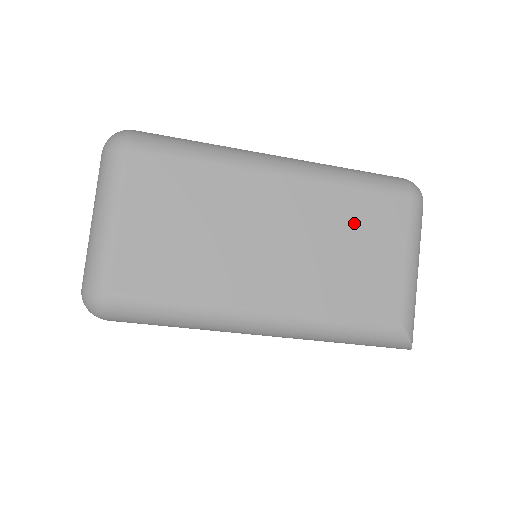
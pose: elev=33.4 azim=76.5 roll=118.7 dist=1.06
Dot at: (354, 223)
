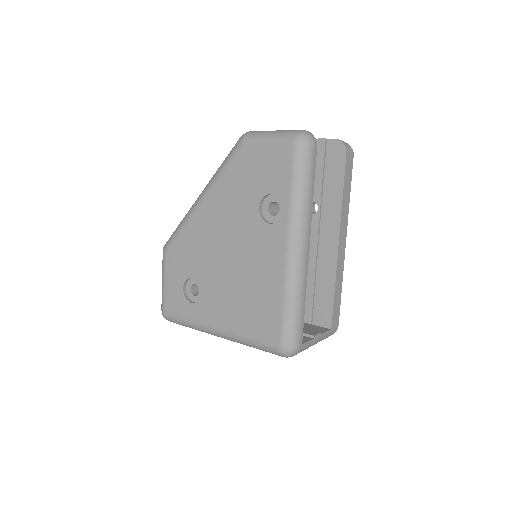
Dot at: occluded
